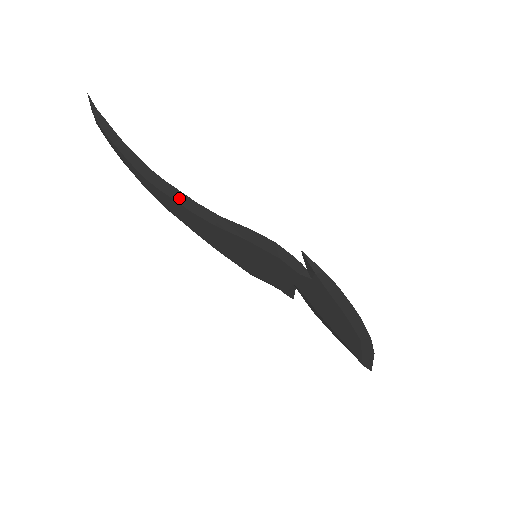
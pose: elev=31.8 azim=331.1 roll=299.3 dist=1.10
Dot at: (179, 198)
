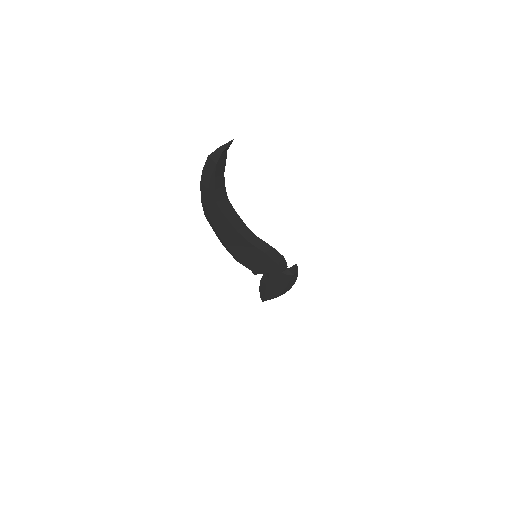
Dot at: (234, 221)
